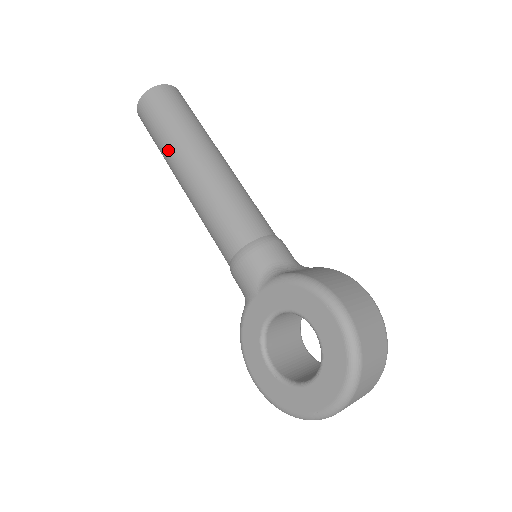
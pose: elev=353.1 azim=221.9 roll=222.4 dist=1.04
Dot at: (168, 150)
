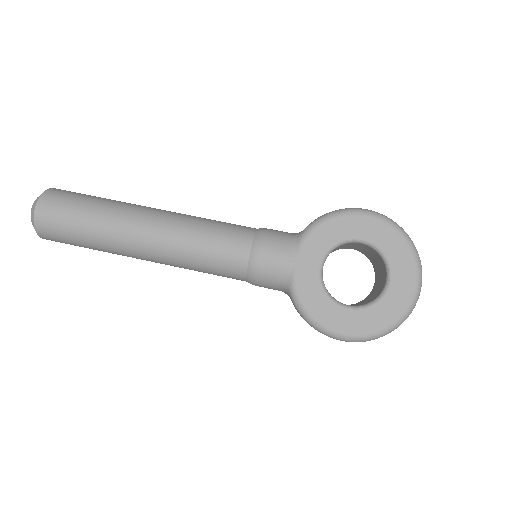
Dot at: (108, 225)
